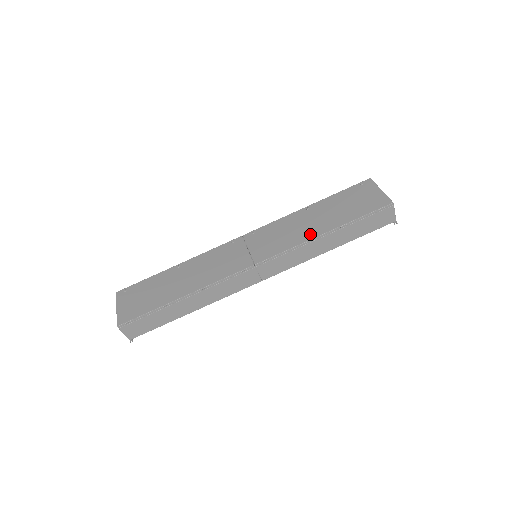
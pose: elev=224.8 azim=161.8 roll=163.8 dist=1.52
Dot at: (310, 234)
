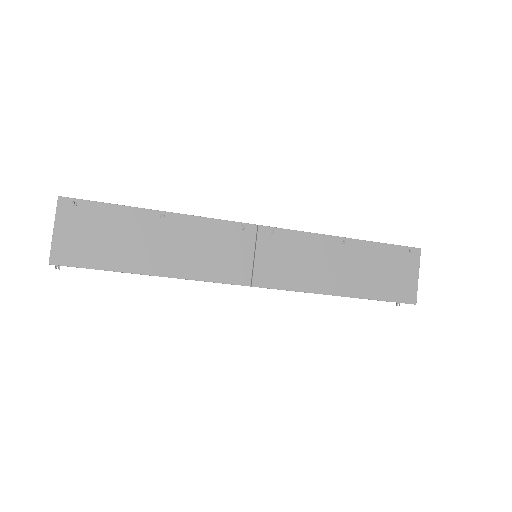
Dot at: (326, 286)
